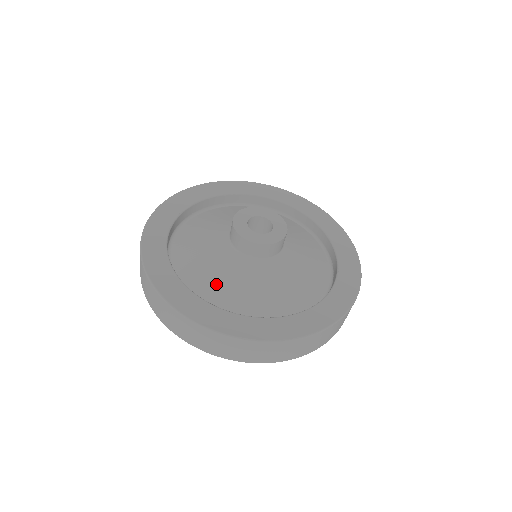
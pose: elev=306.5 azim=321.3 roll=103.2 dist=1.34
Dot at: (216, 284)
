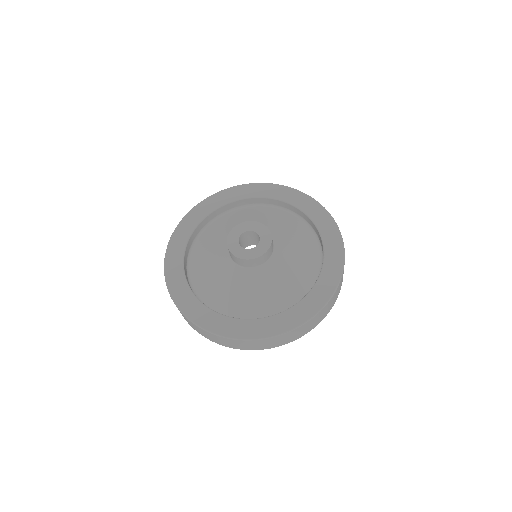
Dot at: (241, 300)
